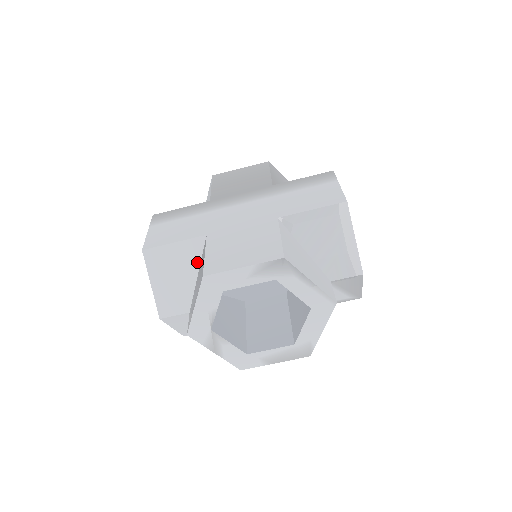
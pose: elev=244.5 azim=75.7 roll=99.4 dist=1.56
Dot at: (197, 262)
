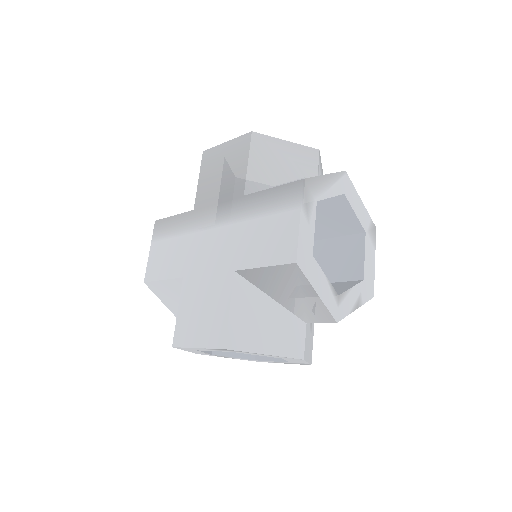
Dot at: occluded
